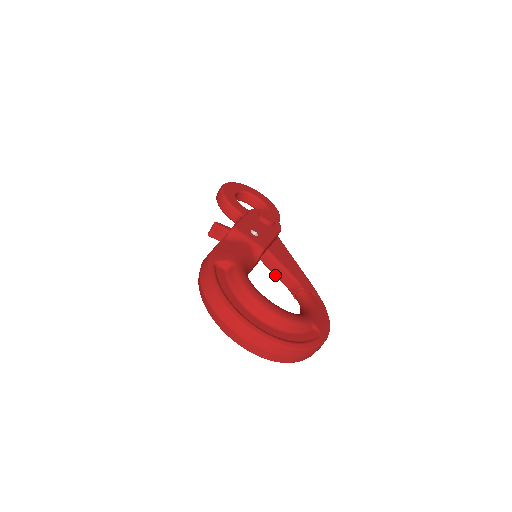
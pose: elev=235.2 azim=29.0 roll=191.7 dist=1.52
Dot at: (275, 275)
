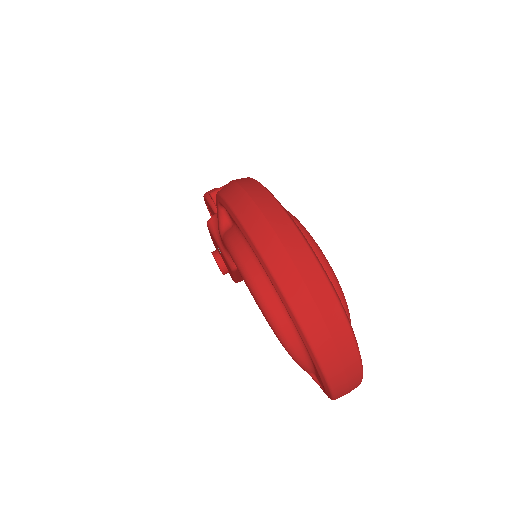
Dot at: occluded
